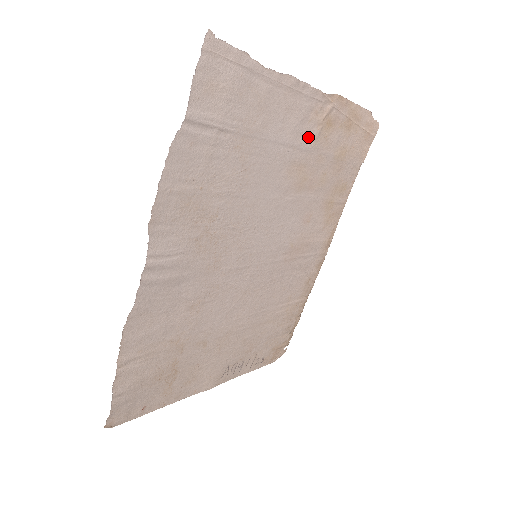
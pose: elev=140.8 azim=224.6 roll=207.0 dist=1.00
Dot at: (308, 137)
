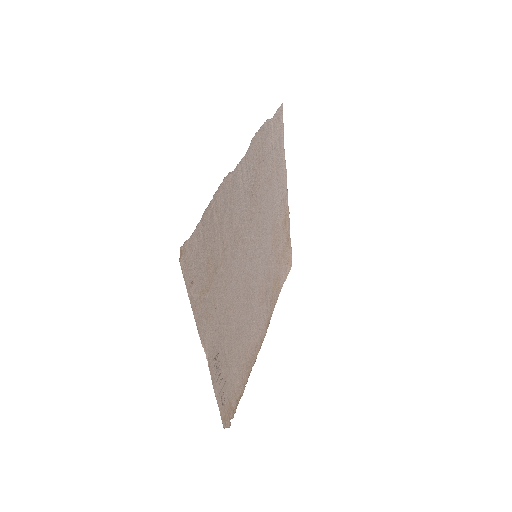
Dot at: (281, 214)
